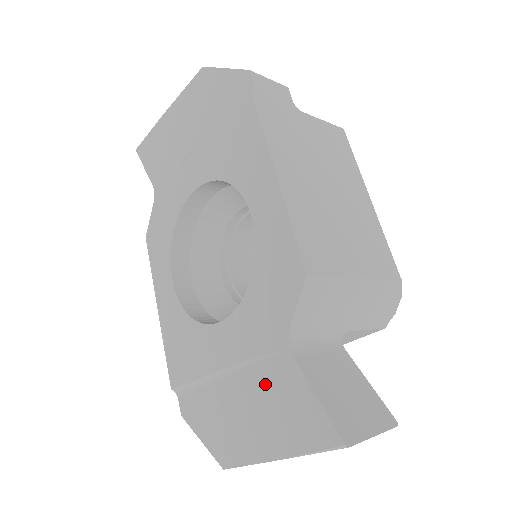
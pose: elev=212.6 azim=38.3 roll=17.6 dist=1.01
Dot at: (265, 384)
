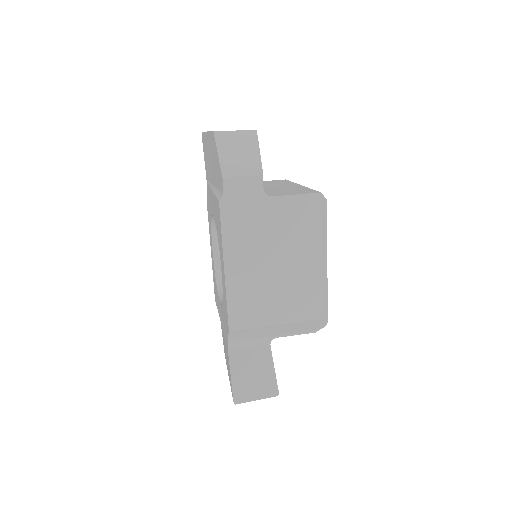
Dot at: (226, 349)
